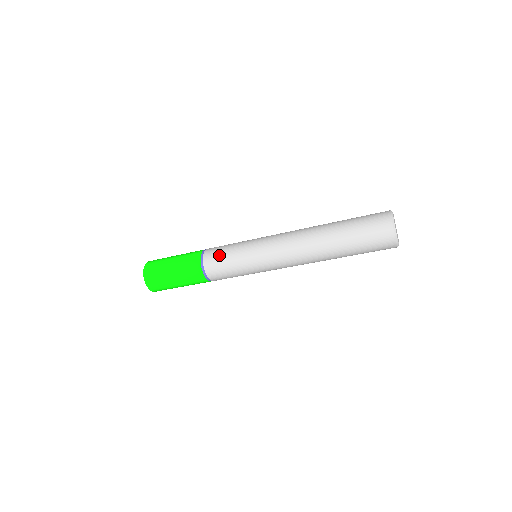
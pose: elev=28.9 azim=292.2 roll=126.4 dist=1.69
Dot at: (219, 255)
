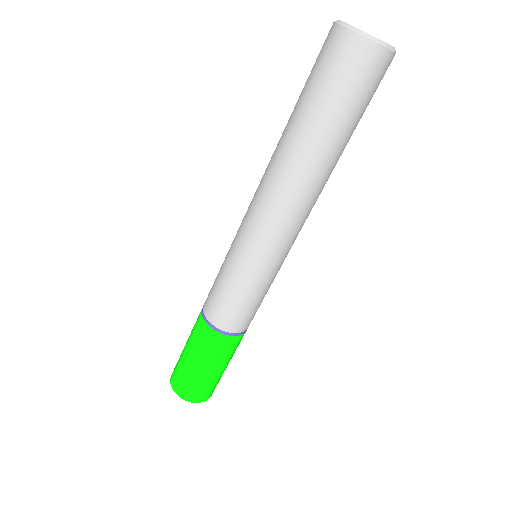
Dot at: occluded
